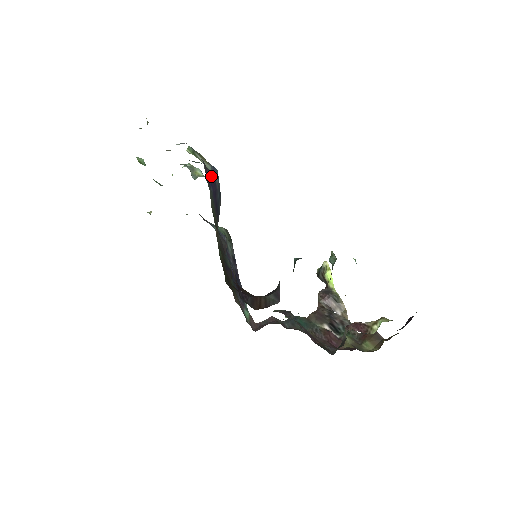
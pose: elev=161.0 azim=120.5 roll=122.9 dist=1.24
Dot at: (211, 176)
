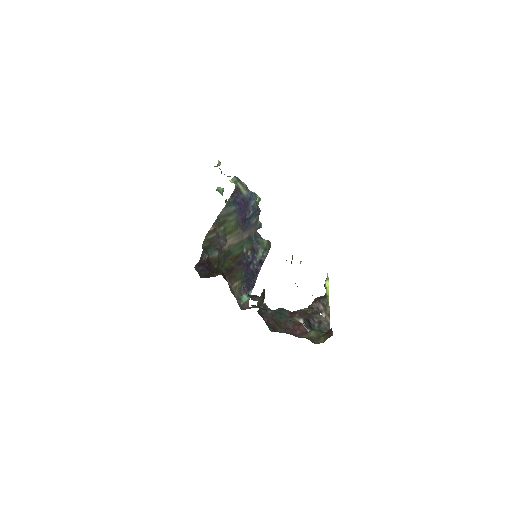
Dot at: (243, 198)
